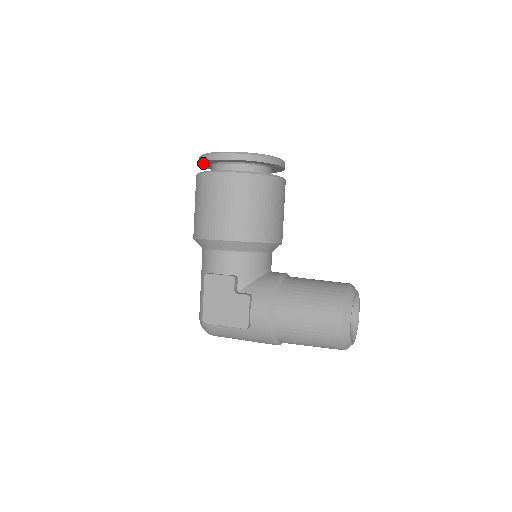
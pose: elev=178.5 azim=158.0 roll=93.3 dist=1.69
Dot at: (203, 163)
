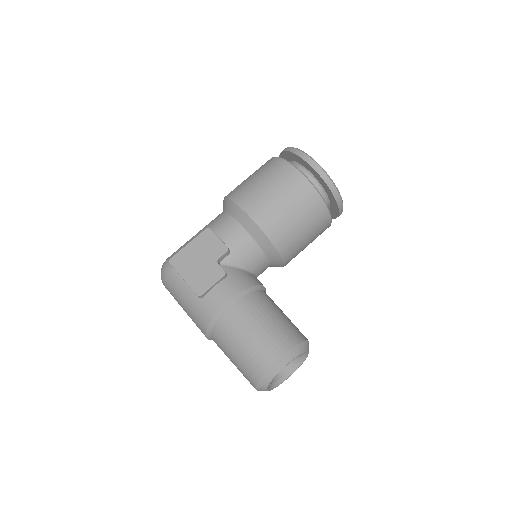
Dot at: (285, 154)
